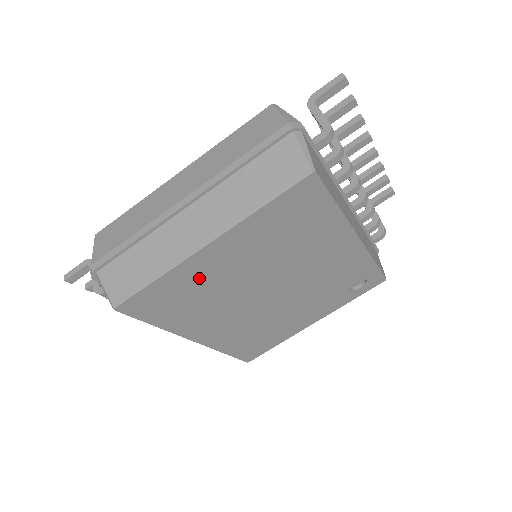
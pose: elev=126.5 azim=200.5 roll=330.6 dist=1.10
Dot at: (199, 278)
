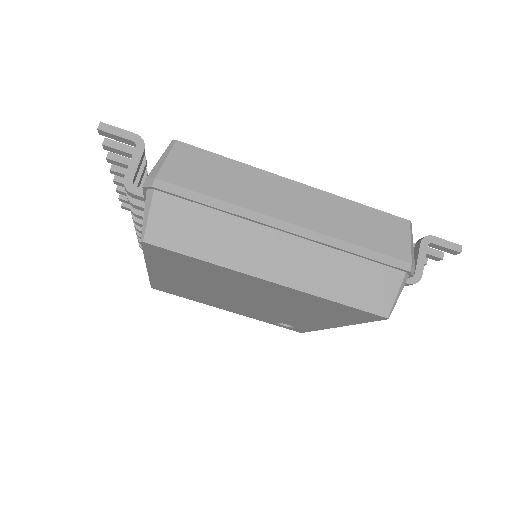
Dot at: (226, 276)
